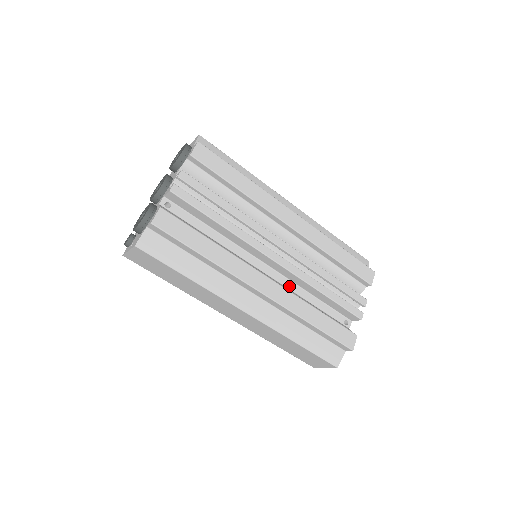
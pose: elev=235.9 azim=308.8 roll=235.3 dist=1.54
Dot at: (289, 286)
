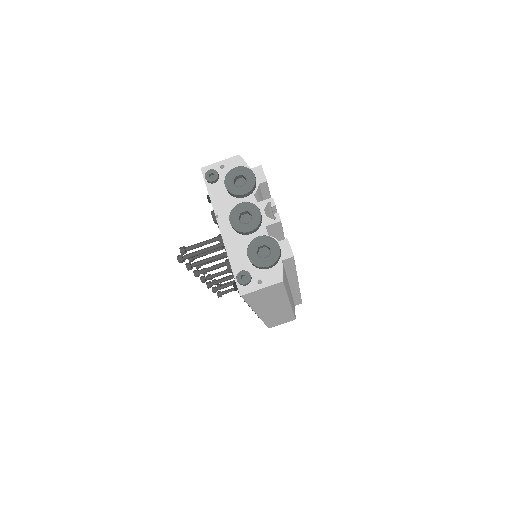
Dot at: occluded
